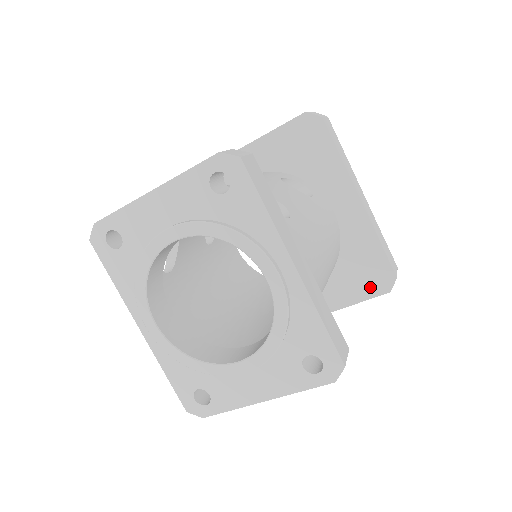
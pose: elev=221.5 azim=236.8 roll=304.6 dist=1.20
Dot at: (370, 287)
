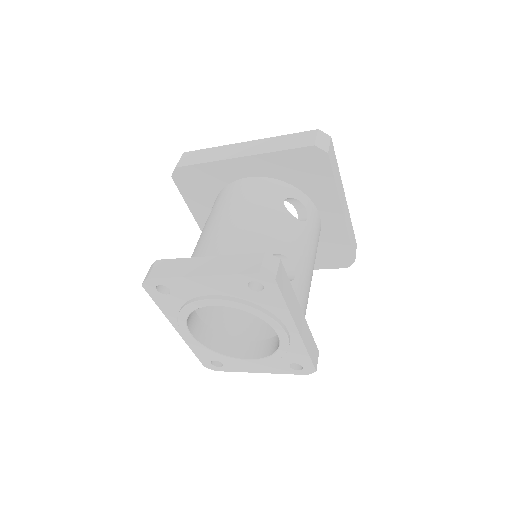
Dot at: (334, 263)
